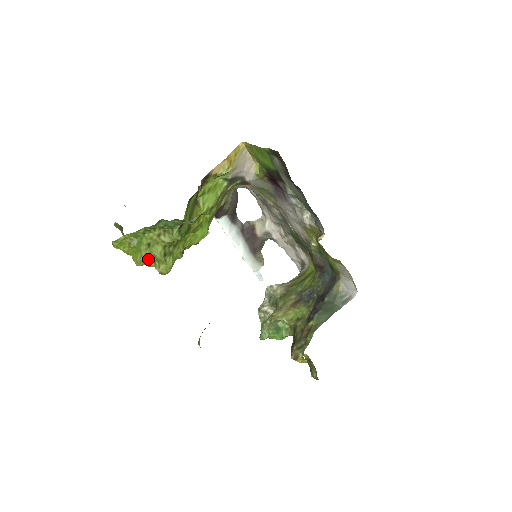
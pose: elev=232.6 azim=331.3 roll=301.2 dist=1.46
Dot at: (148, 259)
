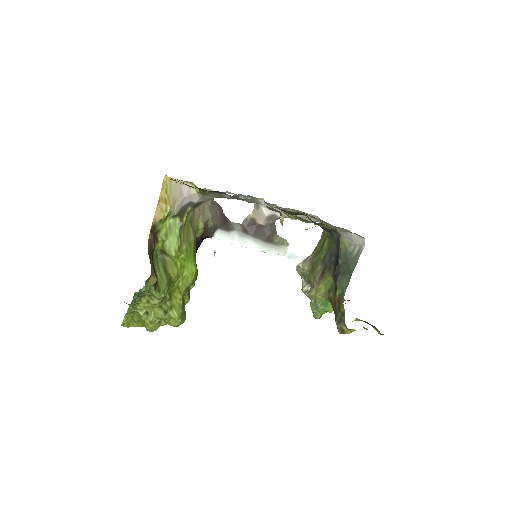
Dot at: (155, 323)
